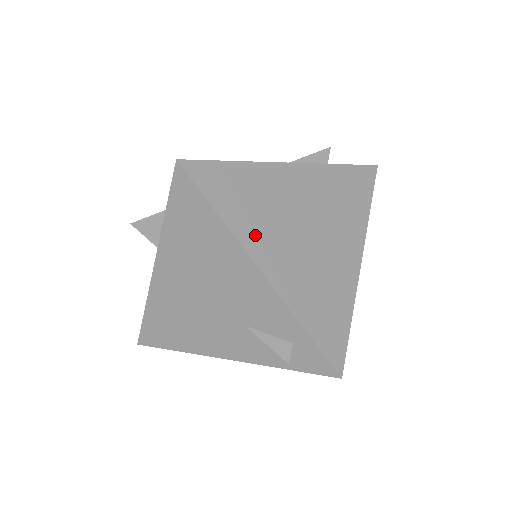
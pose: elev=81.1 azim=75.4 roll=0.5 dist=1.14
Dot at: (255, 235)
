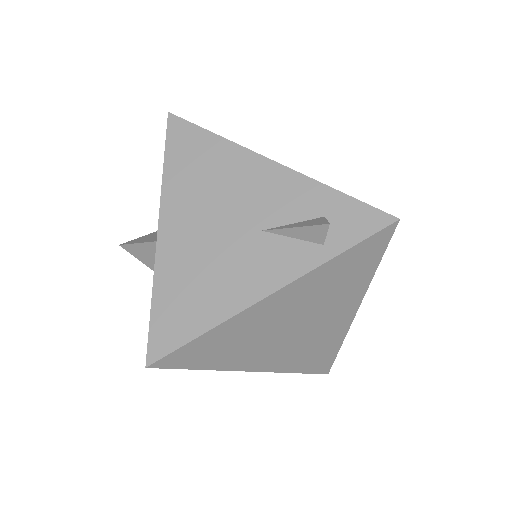
Dot at: (240, 360)
